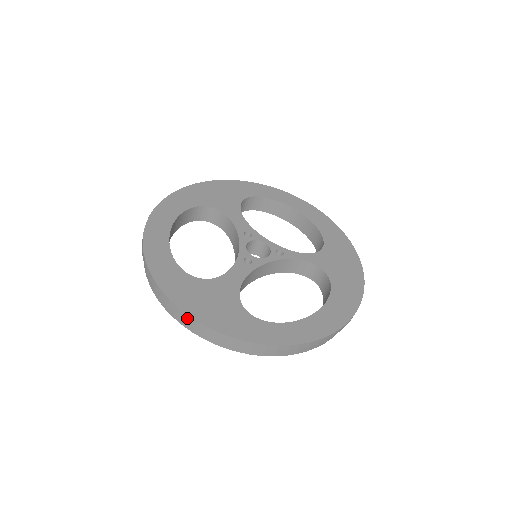
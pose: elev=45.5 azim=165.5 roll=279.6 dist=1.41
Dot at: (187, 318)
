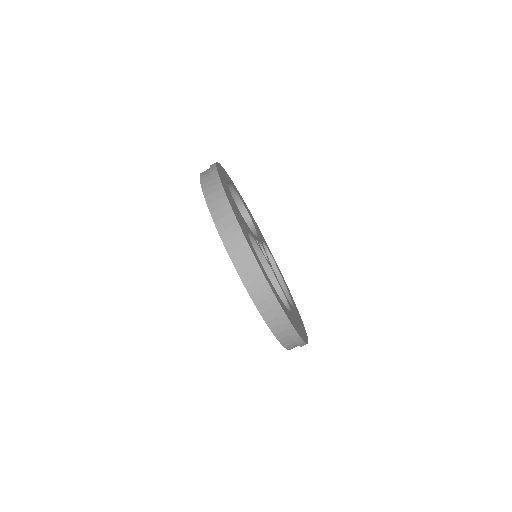
Dot at: (220, 190)
